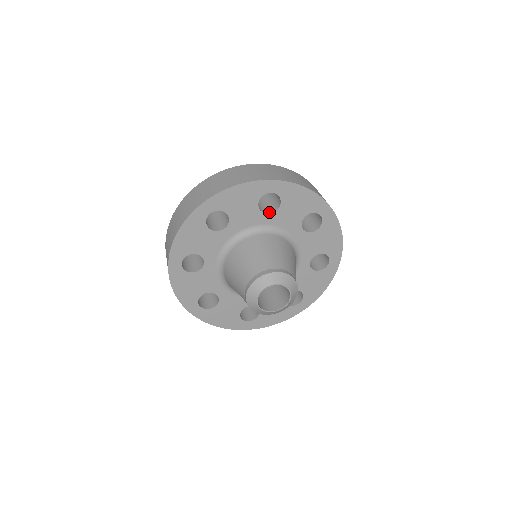
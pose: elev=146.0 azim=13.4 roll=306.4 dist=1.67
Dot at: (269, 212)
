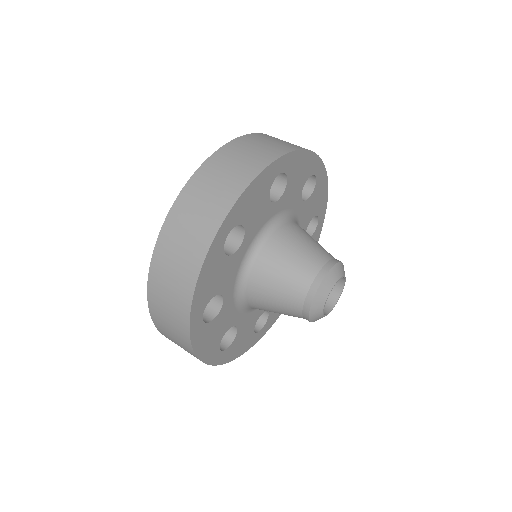
Dot at: (301, 199)
